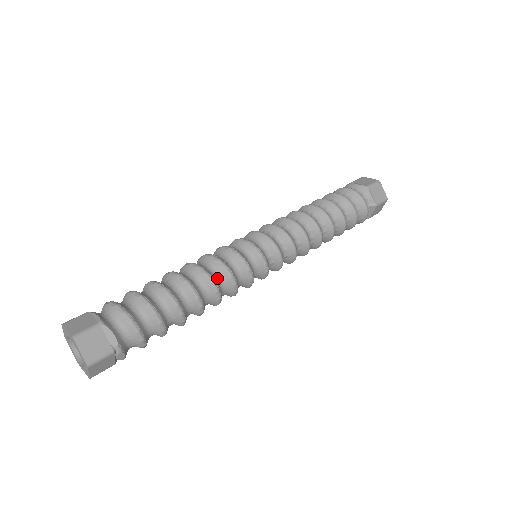
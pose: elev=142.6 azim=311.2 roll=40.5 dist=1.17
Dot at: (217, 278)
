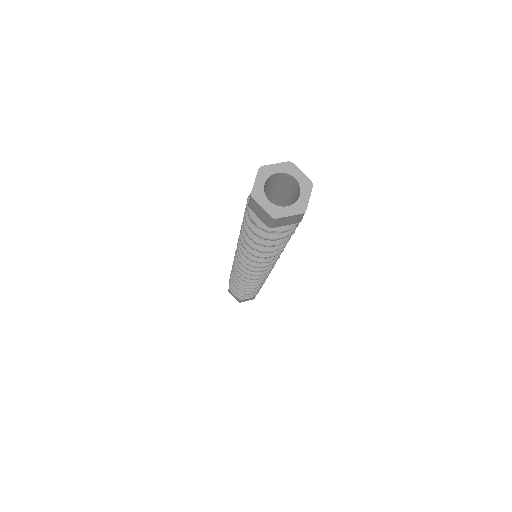
Dot at: occluded
